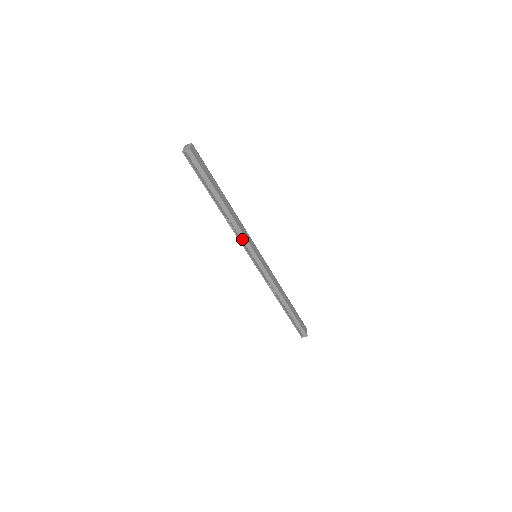
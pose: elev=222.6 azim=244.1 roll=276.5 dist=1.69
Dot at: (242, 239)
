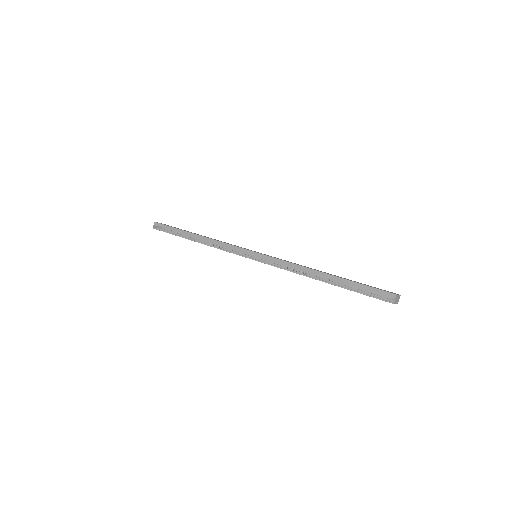
Dot at: (233, 252)
